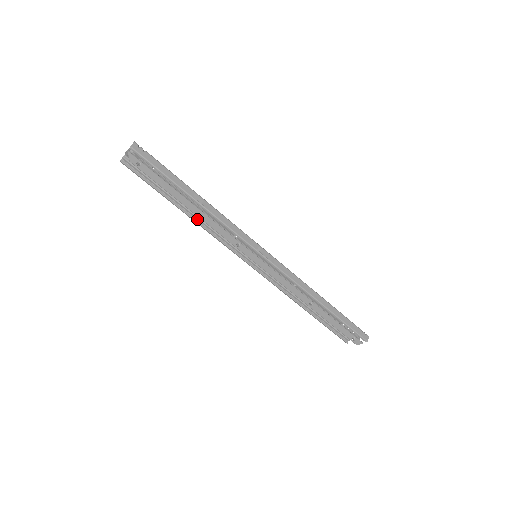
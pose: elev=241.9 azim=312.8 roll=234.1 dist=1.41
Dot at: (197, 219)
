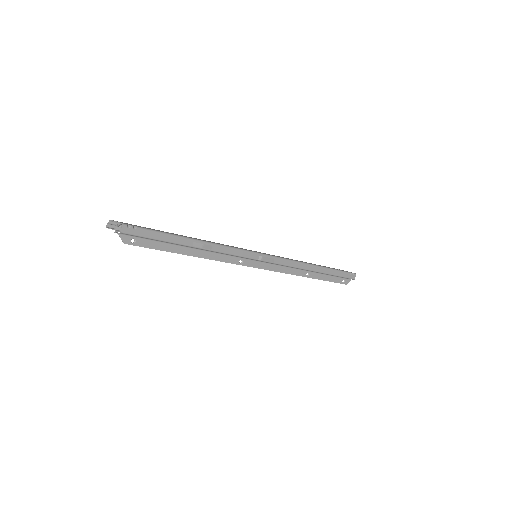
Dot at: occluded
